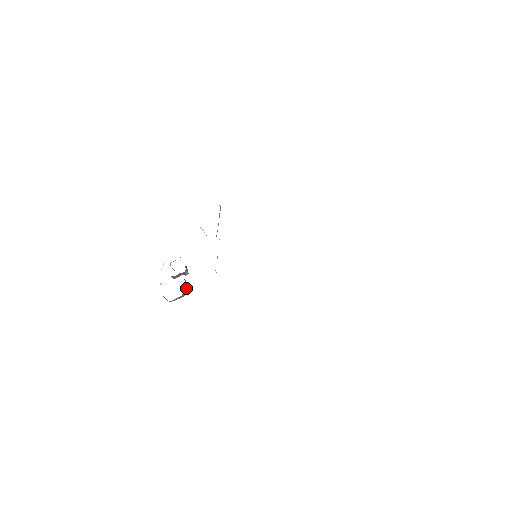
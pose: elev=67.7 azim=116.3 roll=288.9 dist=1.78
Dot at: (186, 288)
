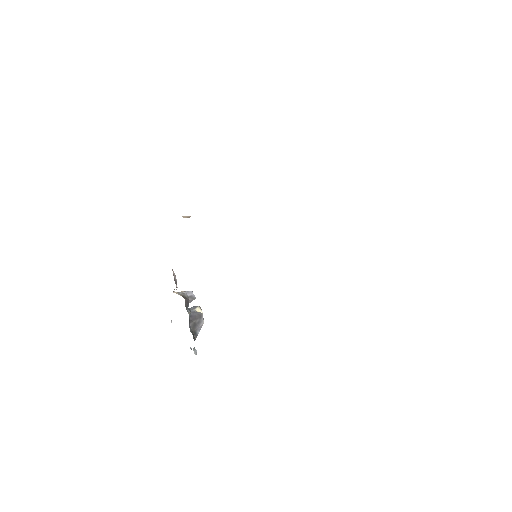
Dot at: (198, 321)
